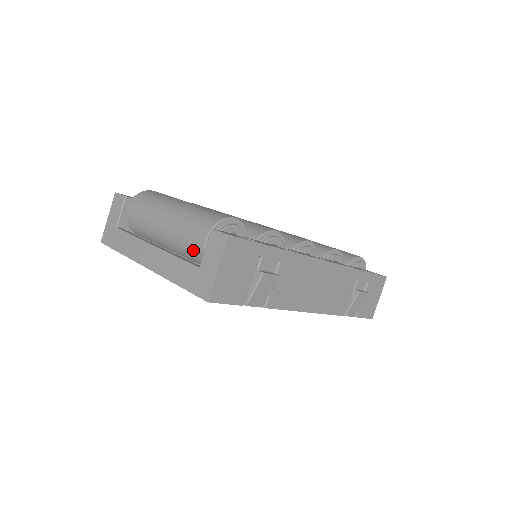
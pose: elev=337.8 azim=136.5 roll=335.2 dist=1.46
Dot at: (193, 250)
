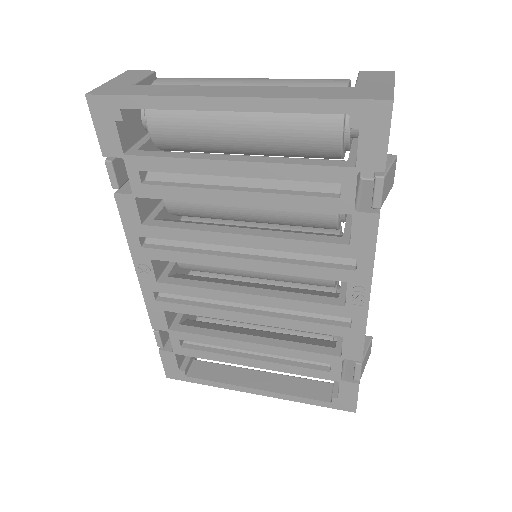
Dot at: occluded
